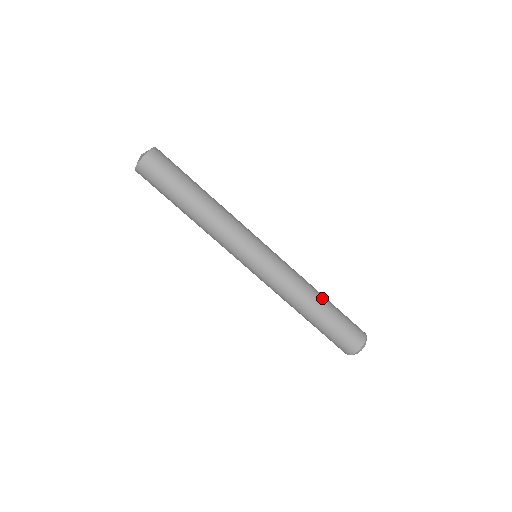
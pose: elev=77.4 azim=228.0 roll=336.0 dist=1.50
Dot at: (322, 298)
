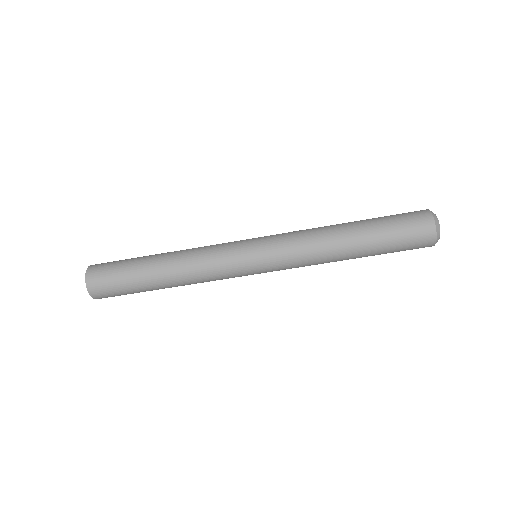
Dot at: (350, 231)
